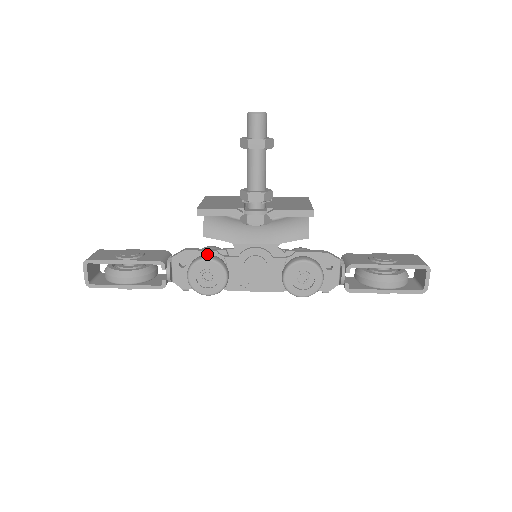
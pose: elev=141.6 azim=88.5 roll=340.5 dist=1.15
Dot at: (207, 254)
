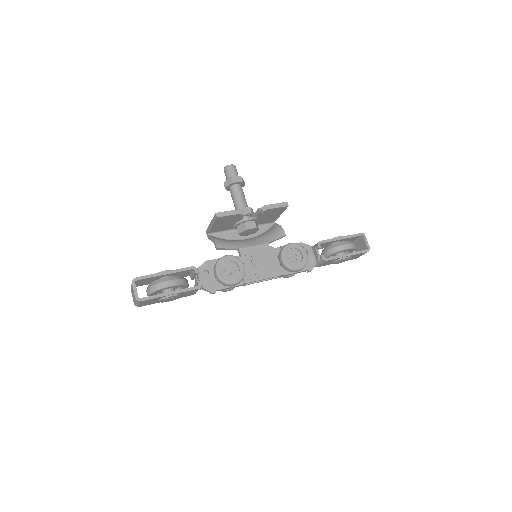
Dot at: occluded
